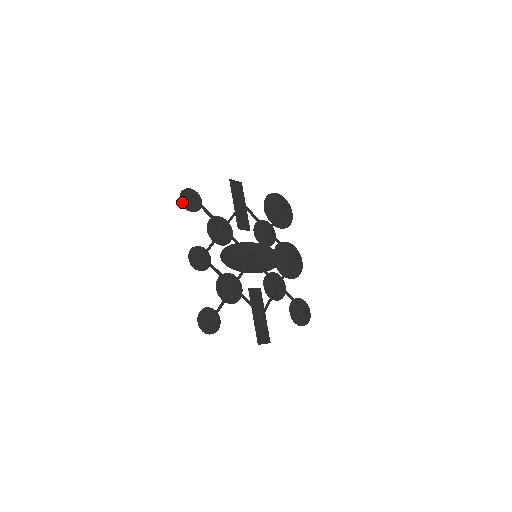
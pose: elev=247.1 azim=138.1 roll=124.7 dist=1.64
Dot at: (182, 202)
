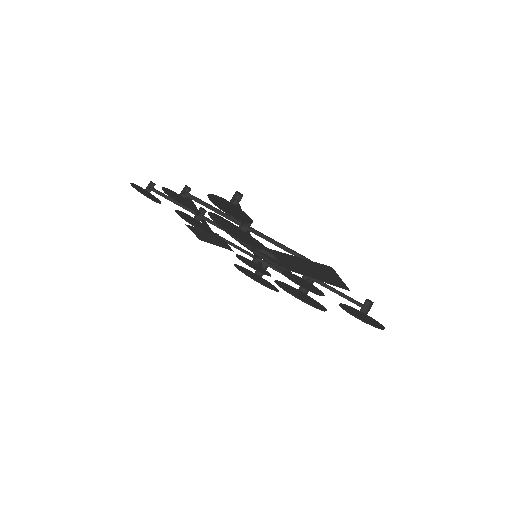
Dot at: (135, 185)
